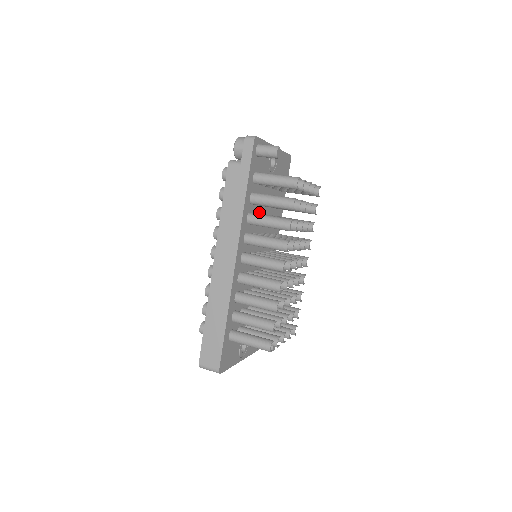
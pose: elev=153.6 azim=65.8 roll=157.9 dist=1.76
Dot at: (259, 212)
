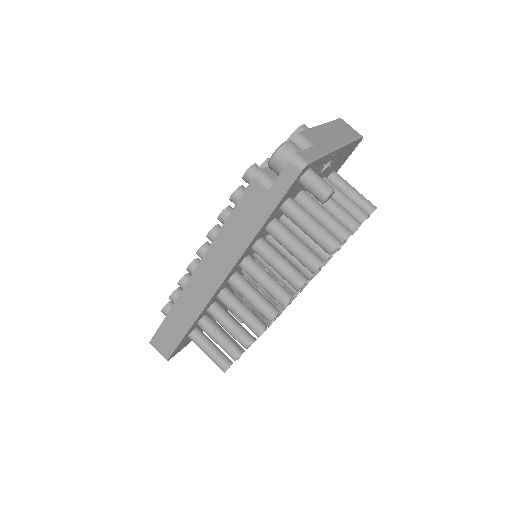
Dot at: occluded
